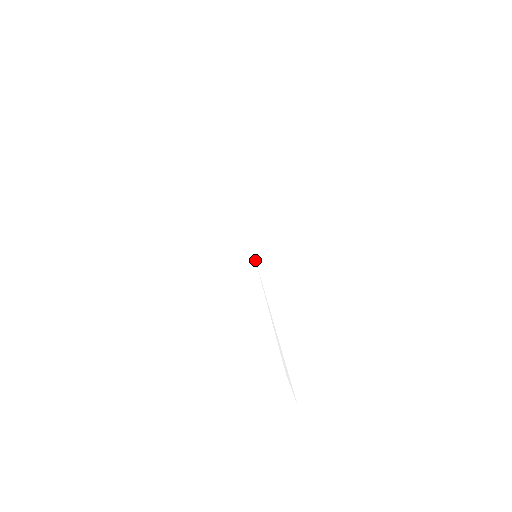
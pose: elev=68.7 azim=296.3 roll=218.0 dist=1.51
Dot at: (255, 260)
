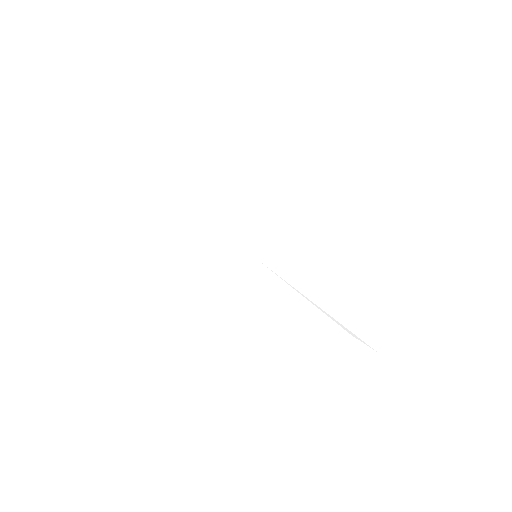
Dot at: occluded
